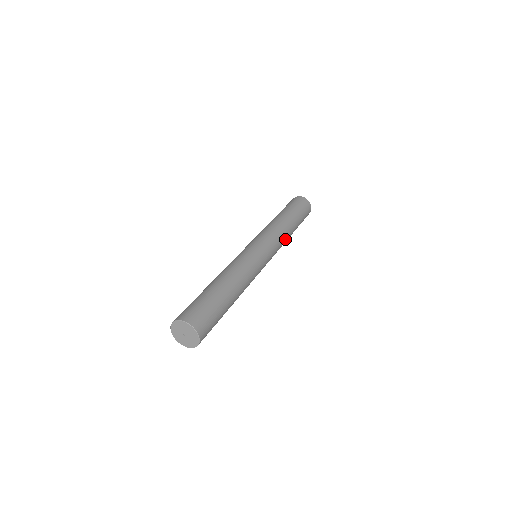
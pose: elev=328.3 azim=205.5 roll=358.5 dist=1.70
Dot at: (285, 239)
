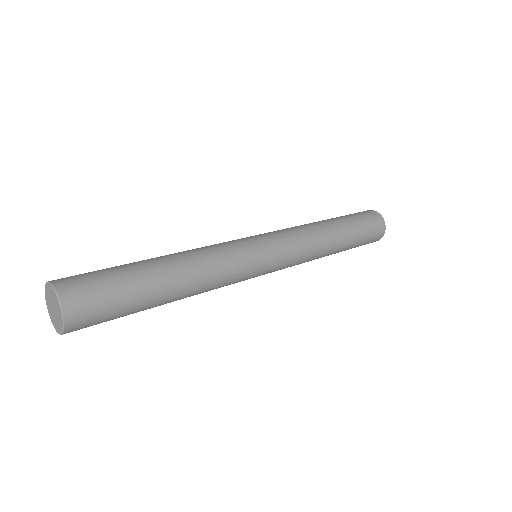
Dot at: (316, 250)
